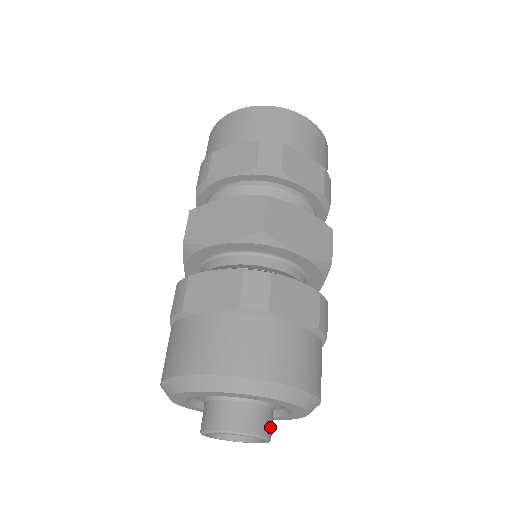
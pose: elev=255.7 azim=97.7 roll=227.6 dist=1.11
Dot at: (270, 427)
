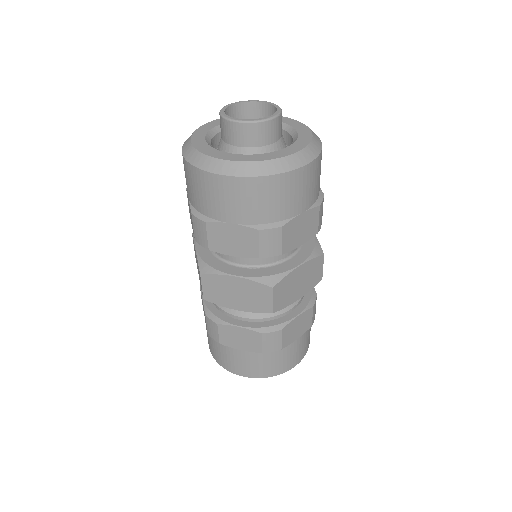
Dot at: occluded
